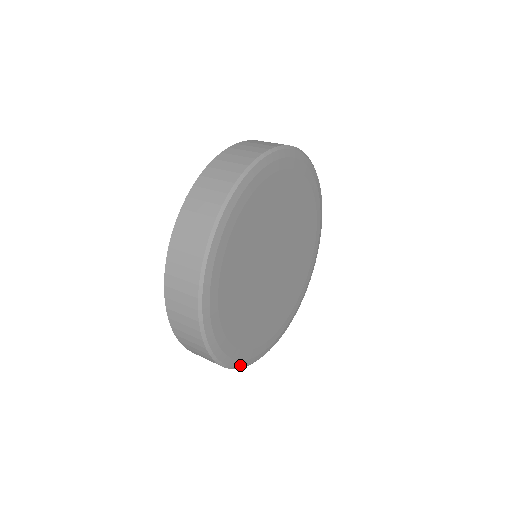
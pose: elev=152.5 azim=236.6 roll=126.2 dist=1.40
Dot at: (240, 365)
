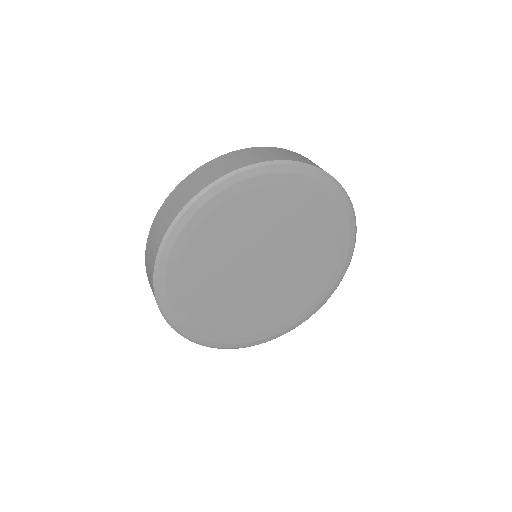
Dot at: (214, 345)
